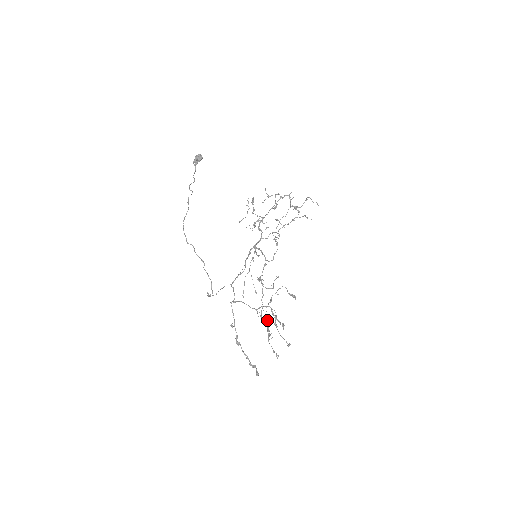
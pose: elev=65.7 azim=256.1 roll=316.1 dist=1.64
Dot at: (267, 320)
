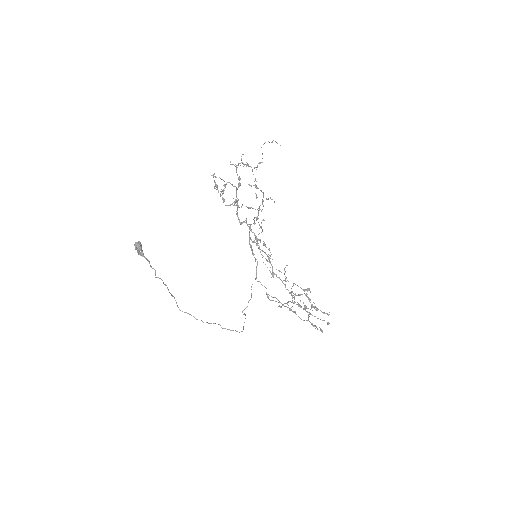
Dot at: occluded
